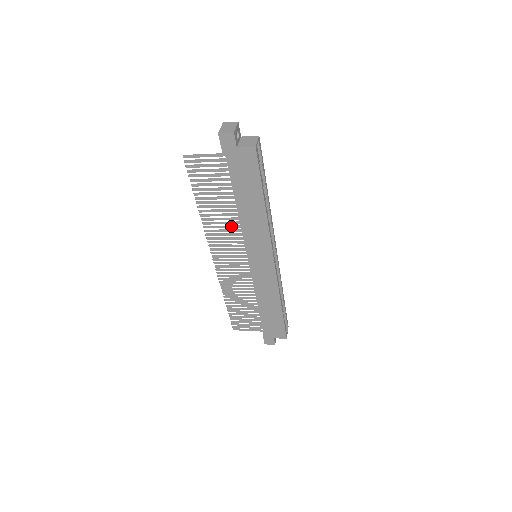
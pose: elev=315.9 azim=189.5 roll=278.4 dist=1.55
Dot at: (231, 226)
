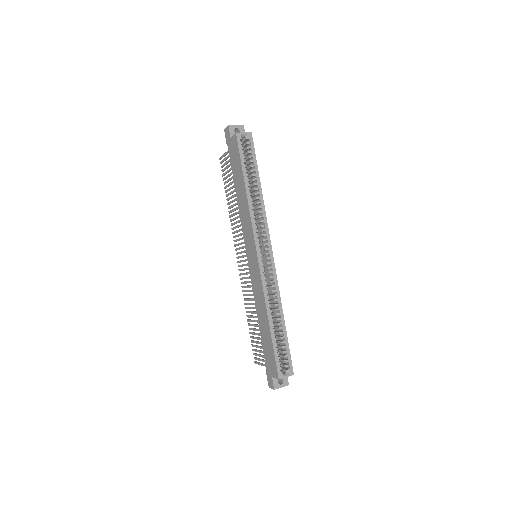
Dot at: (240, 220)
